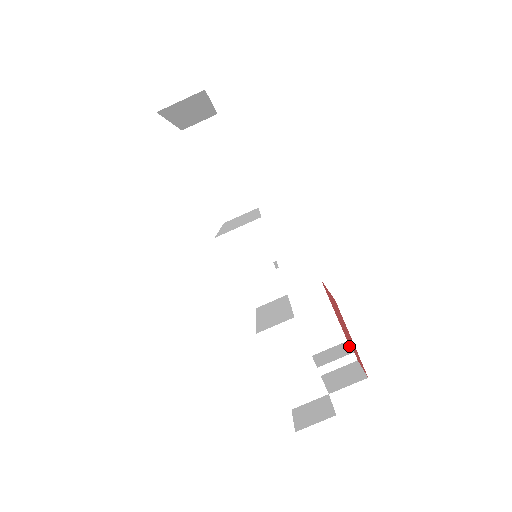
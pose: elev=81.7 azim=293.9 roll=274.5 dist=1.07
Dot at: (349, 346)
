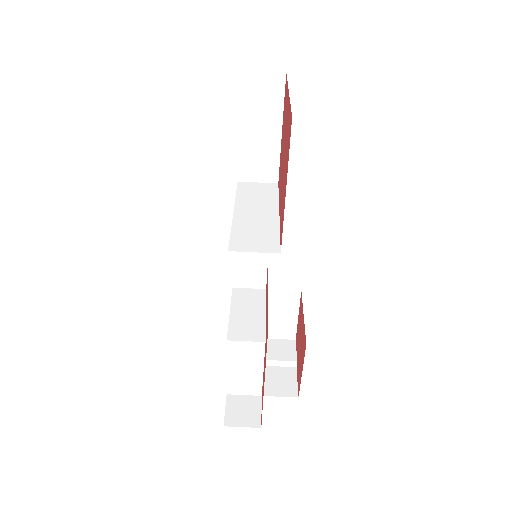
Dot at: (295, 349)
